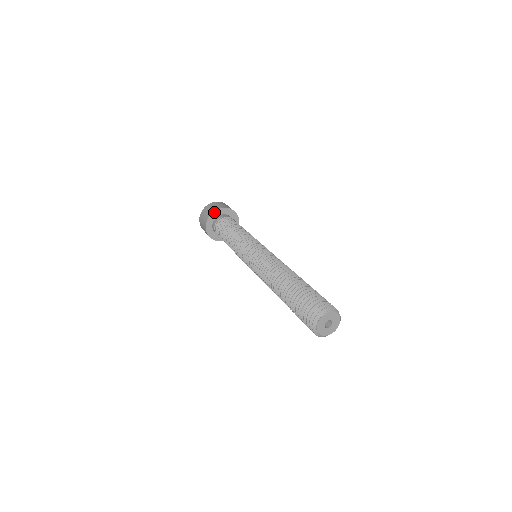
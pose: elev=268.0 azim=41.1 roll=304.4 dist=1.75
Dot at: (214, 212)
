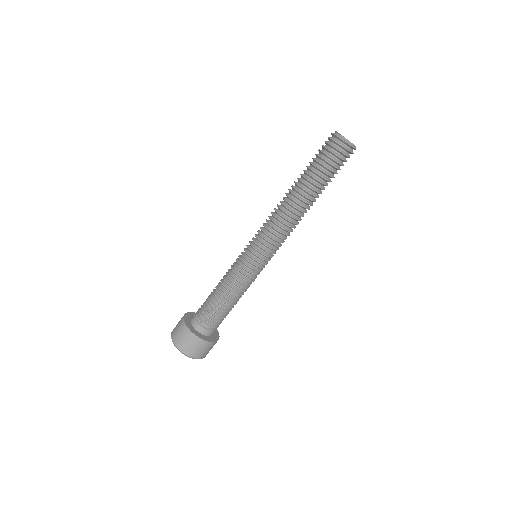
Dot at: (184, 318)
